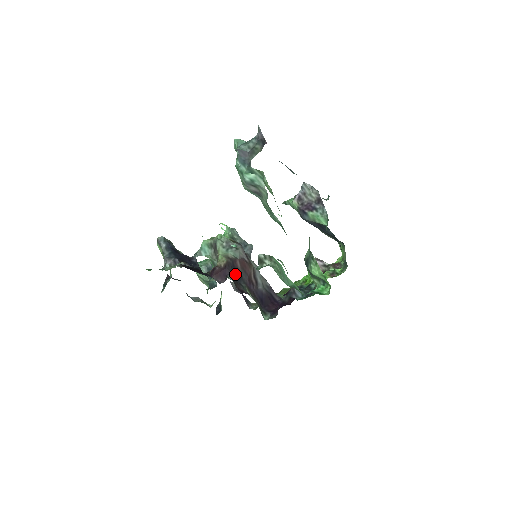
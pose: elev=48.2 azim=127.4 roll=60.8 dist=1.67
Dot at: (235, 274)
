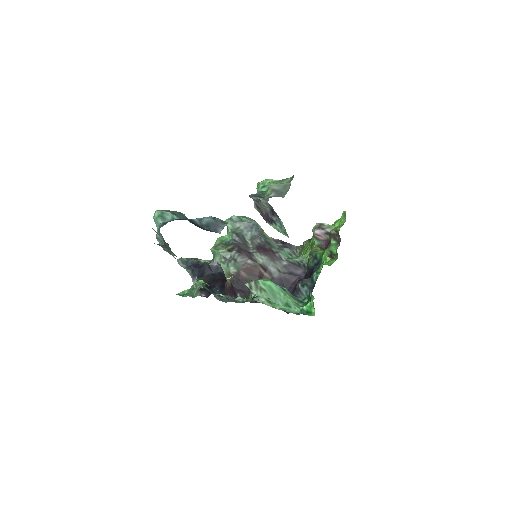
Dot at: (244, 286)
